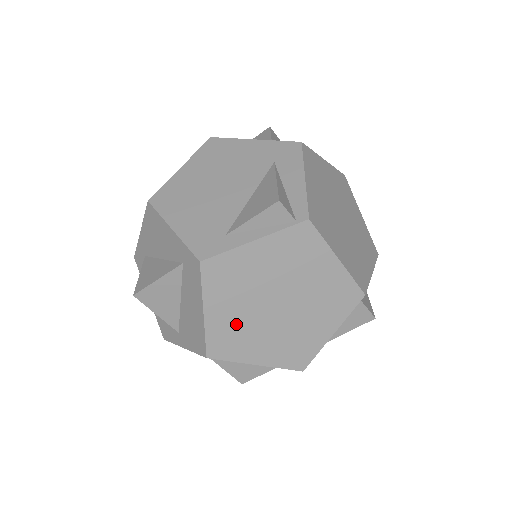
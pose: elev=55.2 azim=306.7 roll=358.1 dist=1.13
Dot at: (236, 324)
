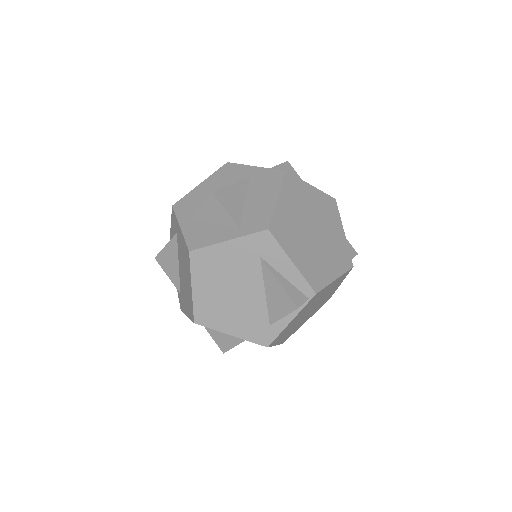
Dot at: (292, 330)
